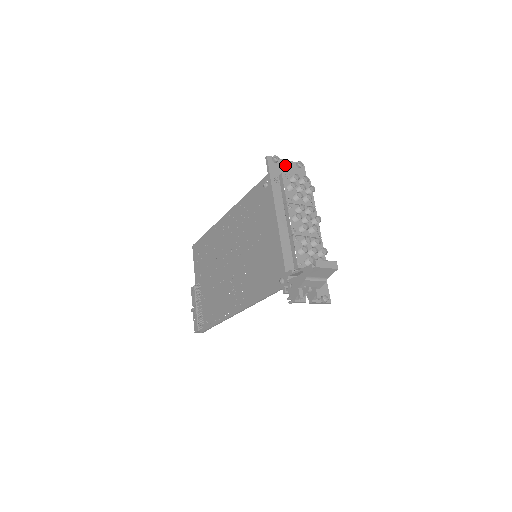
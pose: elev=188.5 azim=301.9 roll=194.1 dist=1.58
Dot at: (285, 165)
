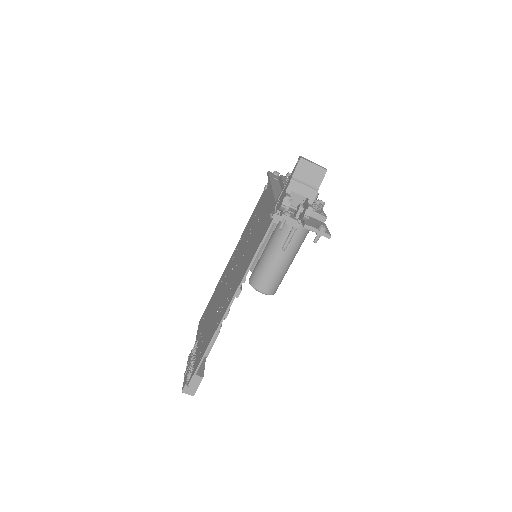
Dot at: occluded
